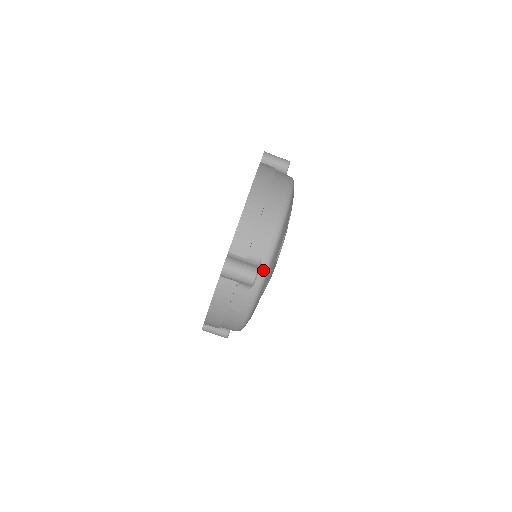
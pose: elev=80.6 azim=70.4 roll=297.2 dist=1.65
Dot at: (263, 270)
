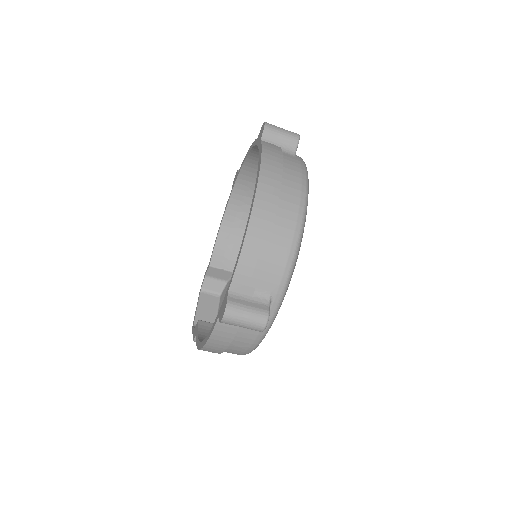
Dot at: (274, 307)
